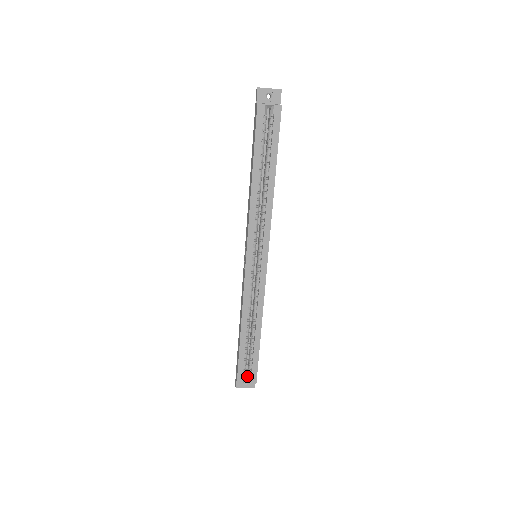
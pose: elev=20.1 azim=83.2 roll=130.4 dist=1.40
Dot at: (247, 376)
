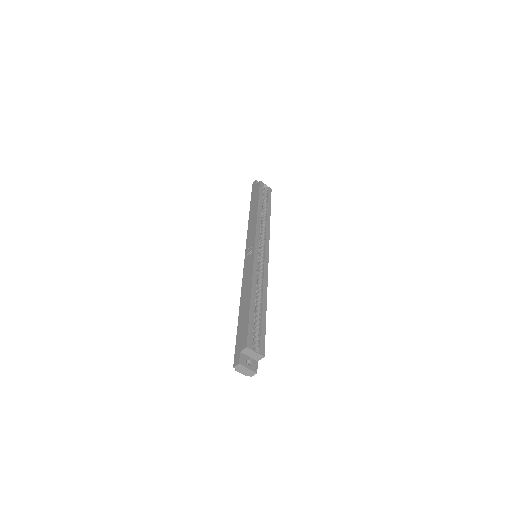
Dot at: (251, 353)
